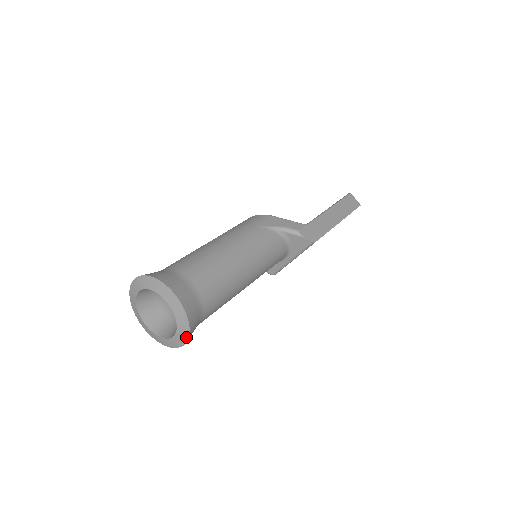
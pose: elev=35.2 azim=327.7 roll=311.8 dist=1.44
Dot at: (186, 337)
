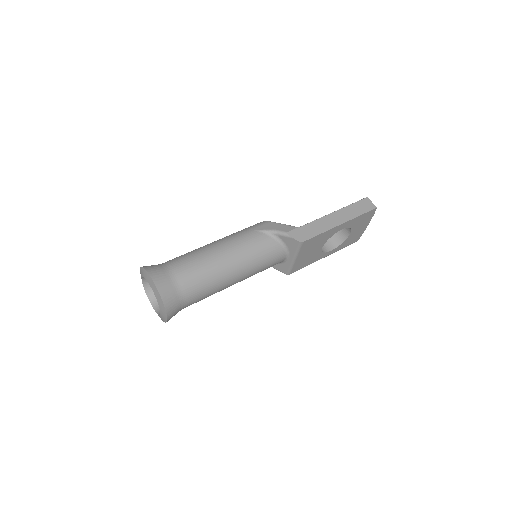
Dot at: (165, 312)
